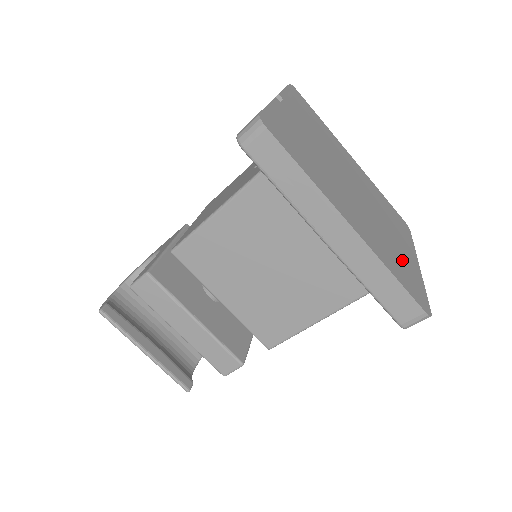
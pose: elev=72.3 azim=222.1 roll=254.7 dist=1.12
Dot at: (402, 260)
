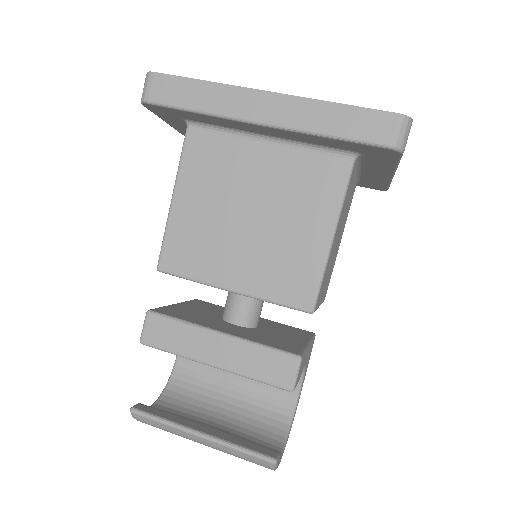
Dot at: occluded
